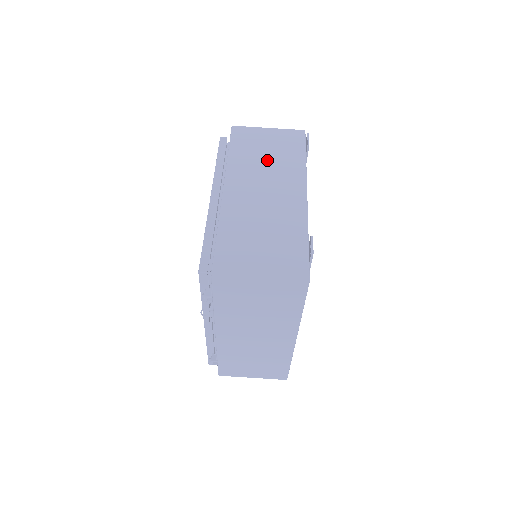
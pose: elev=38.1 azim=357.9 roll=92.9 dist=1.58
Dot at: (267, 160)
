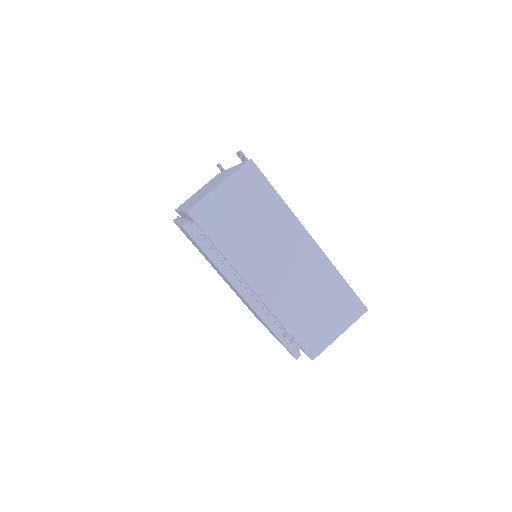
Dot at: occluded
